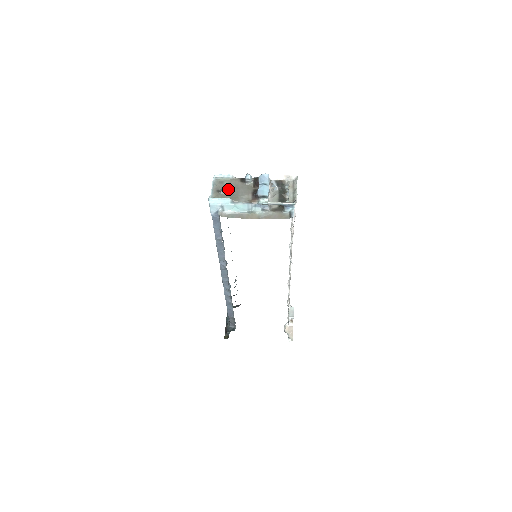
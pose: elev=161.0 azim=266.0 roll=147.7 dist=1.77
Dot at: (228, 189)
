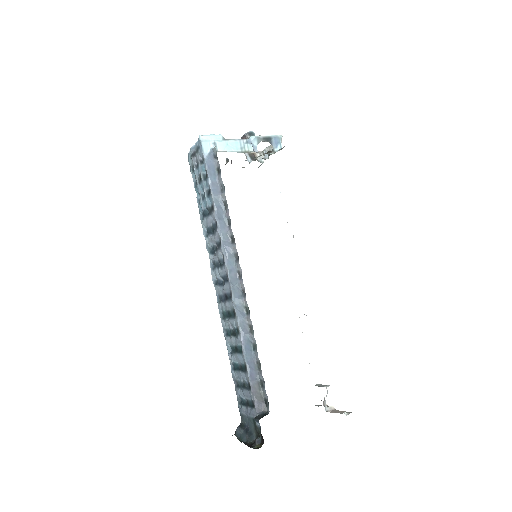
Dot at: occluded
